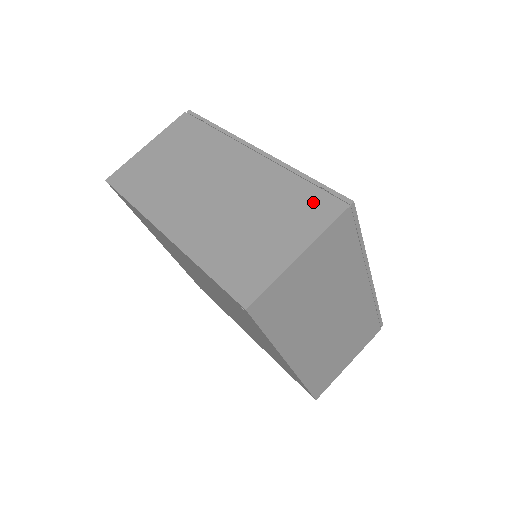
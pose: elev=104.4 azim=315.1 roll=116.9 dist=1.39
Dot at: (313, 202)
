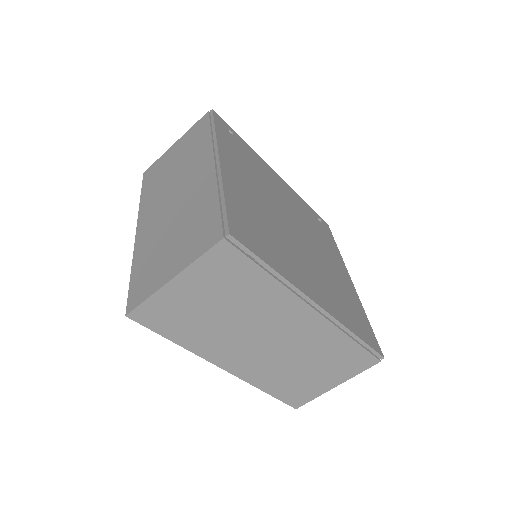
Dot at: (357, 358)
